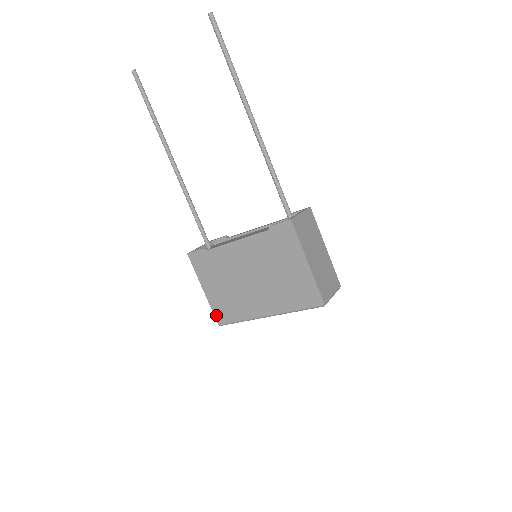
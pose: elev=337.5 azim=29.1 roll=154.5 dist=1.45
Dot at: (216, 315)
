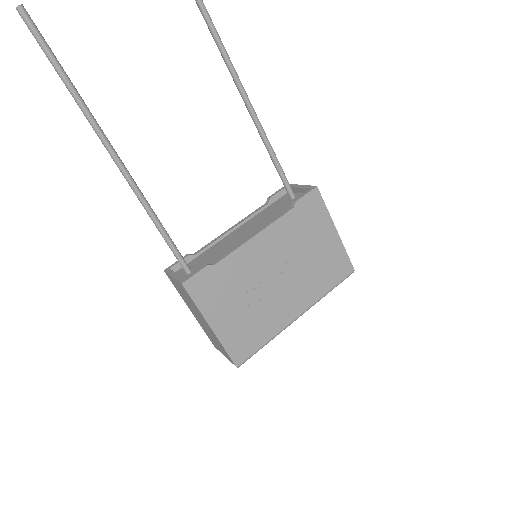
Dot at: (233, 355)
